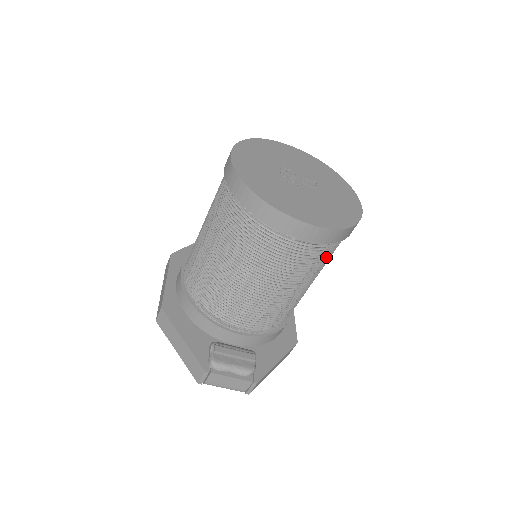
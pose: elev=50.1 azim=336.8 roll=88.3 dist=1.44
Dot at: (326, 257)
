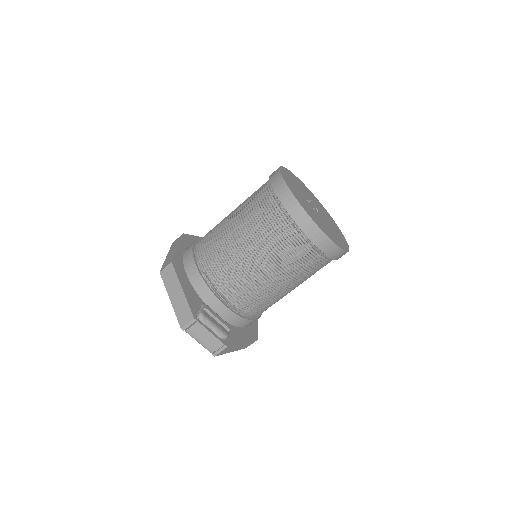
Dot at: (316, 268)
